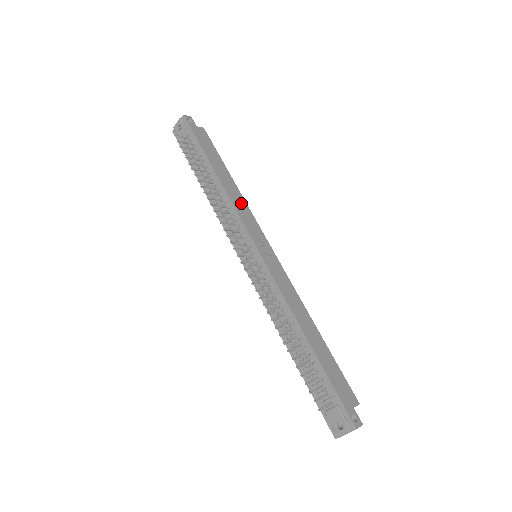
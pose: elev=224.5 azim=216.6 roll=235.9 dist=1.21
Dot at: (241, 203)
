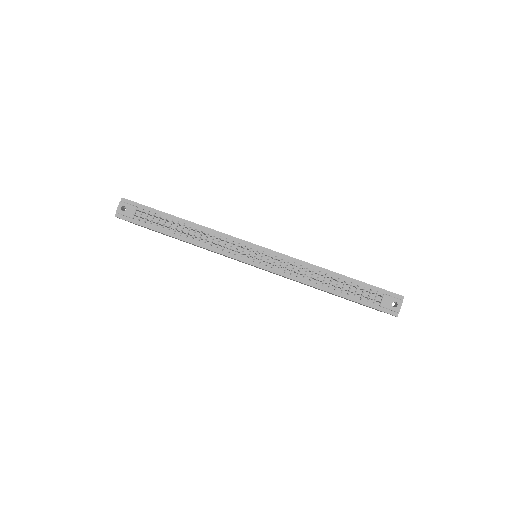
Dot at: occluded
